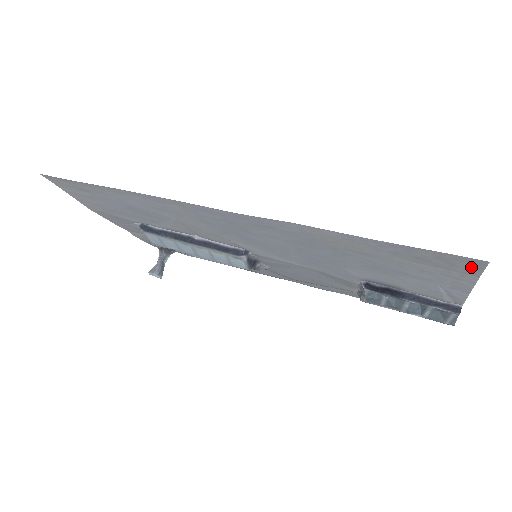
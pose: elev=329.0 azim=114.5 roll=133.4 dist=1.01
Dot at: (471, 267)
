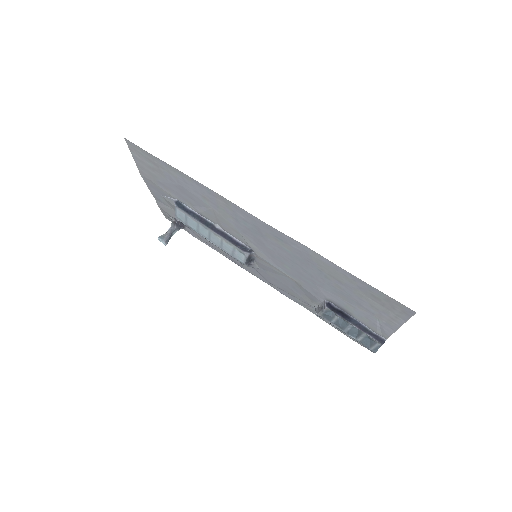
Dot at: (404, 313)
